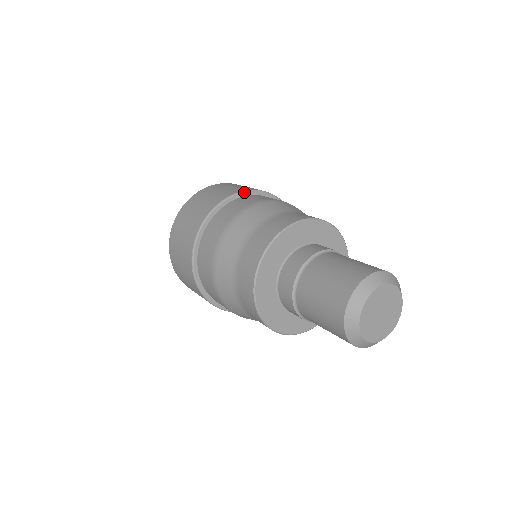
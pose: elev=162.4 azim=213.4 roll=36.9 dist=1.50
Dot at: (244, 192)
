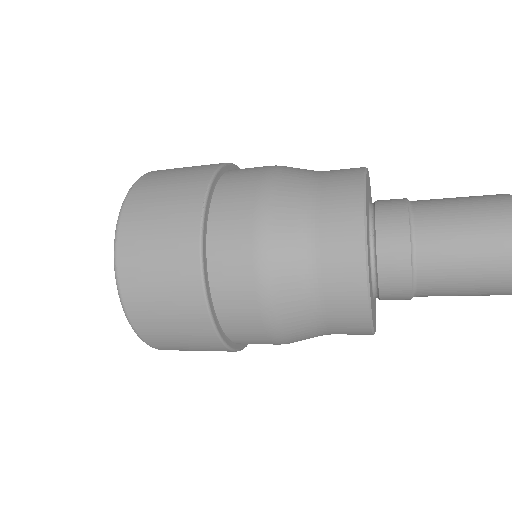
Dot at: occluded
